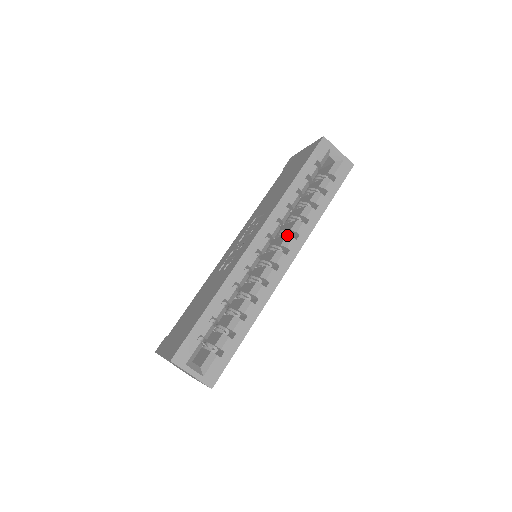
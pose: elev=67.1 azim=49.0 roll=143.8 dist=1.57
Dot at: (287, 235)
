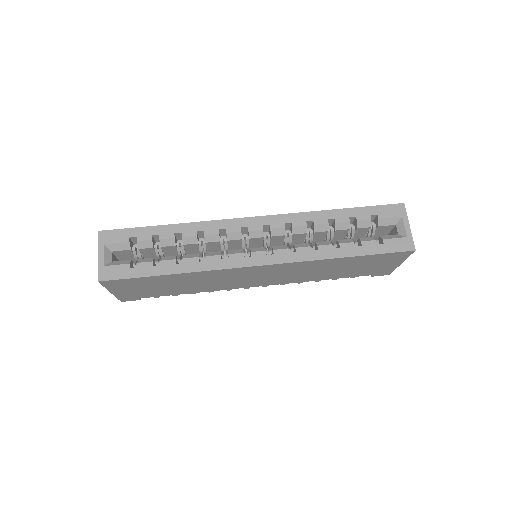
Dot at: (286, 245)
